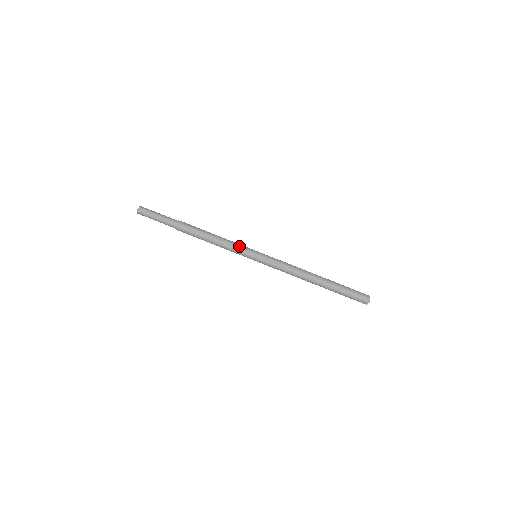
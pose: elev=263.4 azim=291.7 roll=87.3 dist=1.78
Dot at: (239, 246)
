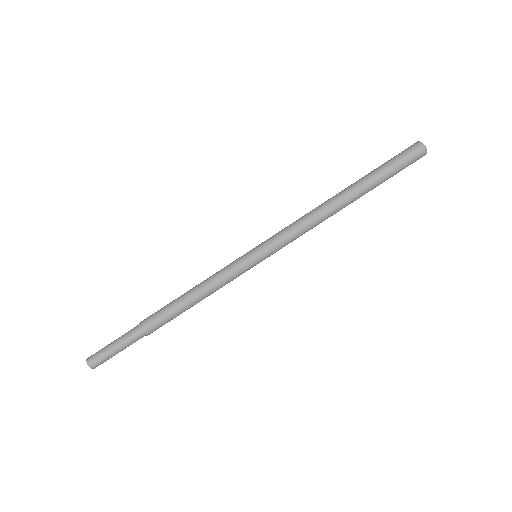
Dot at: (226, 266)
